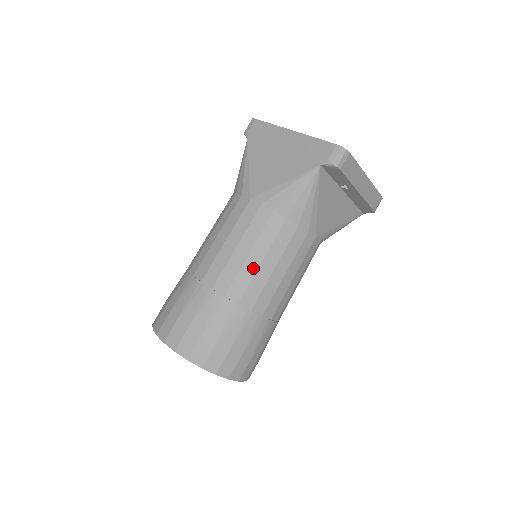
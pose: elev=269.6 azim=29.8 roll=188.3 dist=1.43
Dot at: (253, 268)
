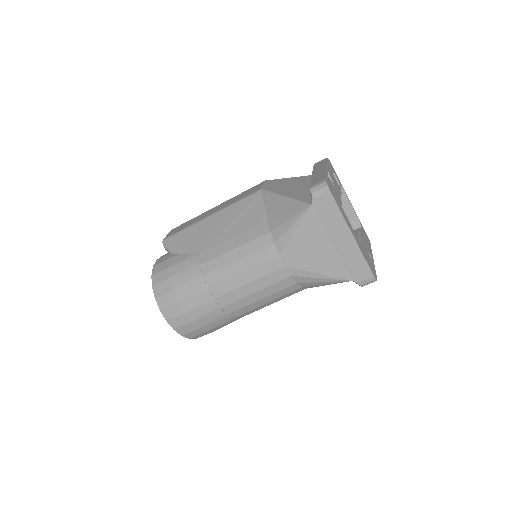
Dot at: (258, 305)
